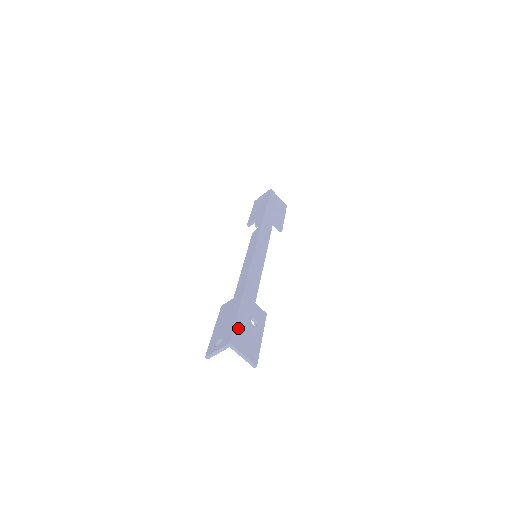
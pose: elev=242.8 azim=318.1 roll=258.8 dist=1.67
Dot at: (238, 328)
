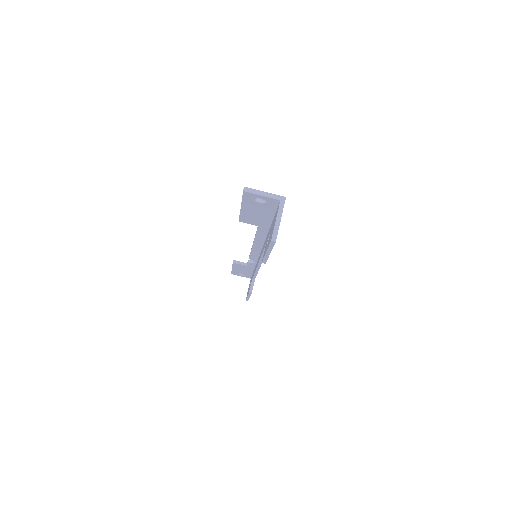
Dot at: occluded
